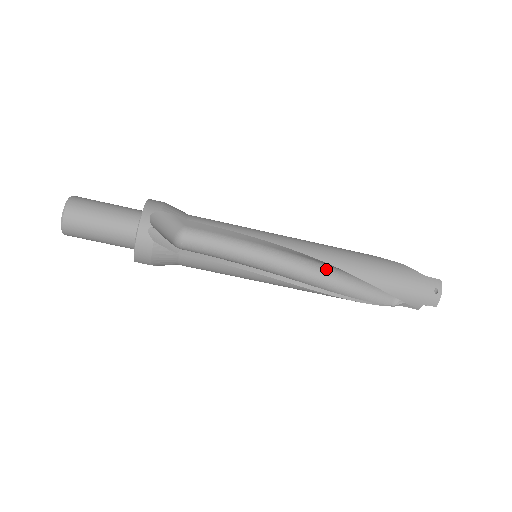
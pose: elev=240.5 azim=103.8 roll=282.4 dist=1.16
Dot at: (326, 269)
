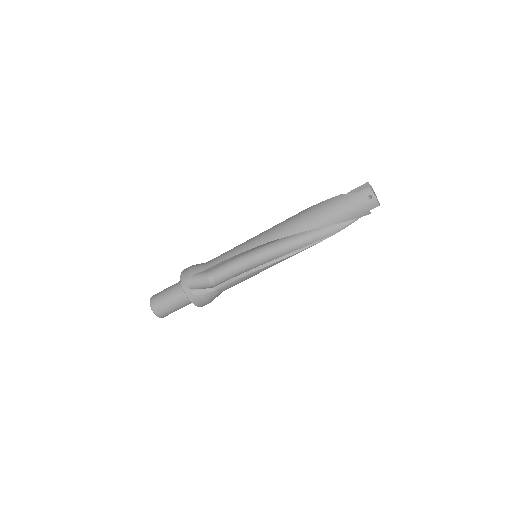
Dot at: (298, 234)
